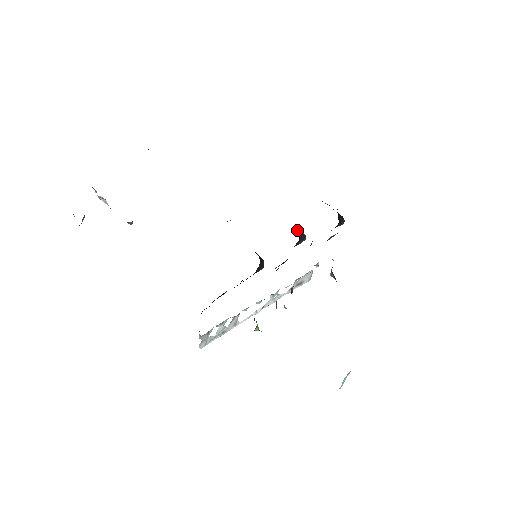
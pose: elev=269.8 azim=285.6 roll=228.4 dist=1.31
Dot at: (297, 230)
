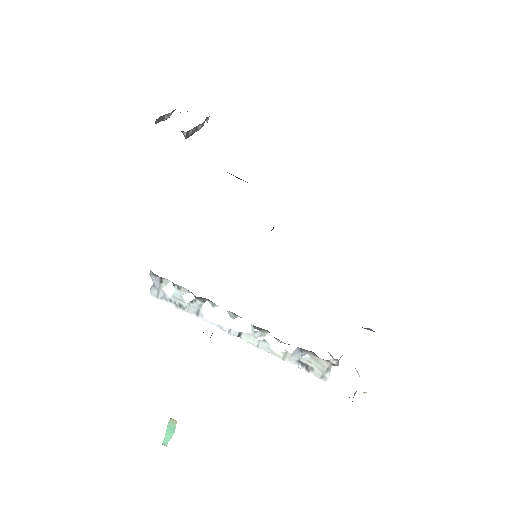
Dot at: occluded
